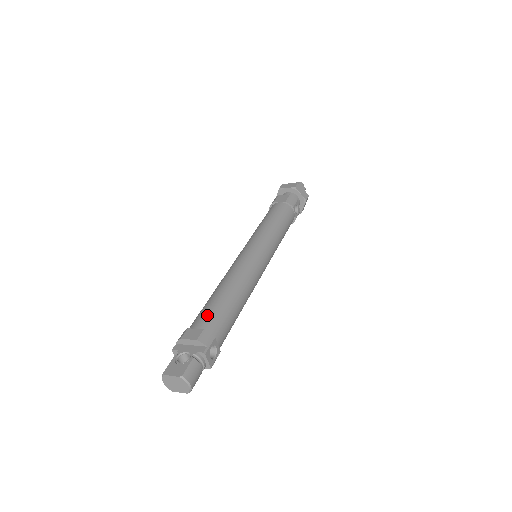
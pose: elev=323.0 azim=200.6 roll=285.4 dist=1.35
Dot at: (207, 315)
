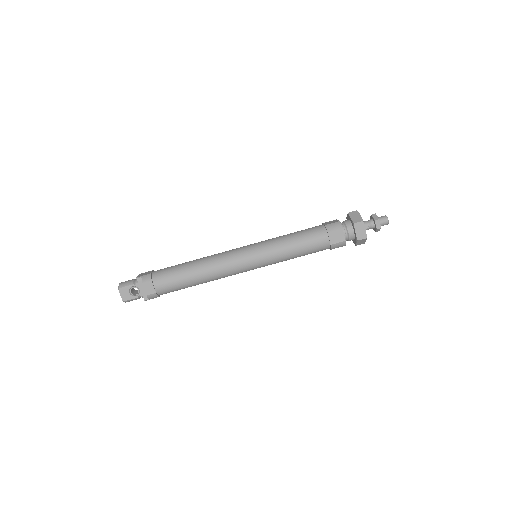
Dot at: (168, 285)
